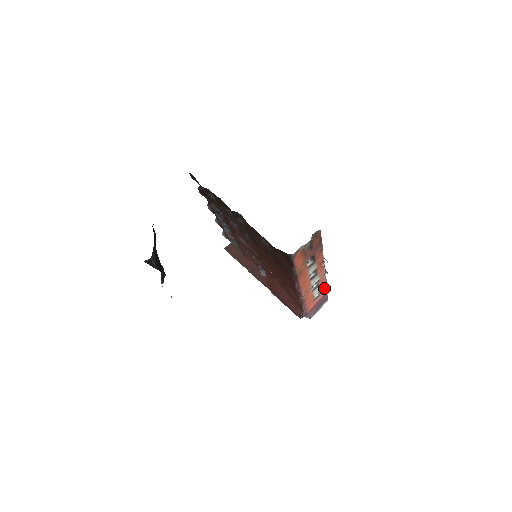
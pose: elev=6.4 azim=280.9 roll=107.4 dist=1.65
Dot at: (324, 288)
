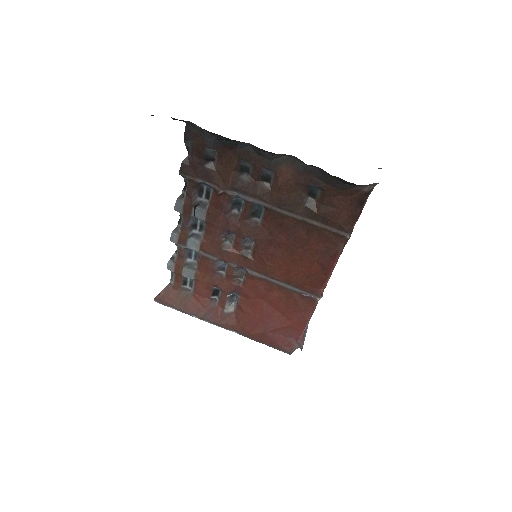
Dot at: occluded
